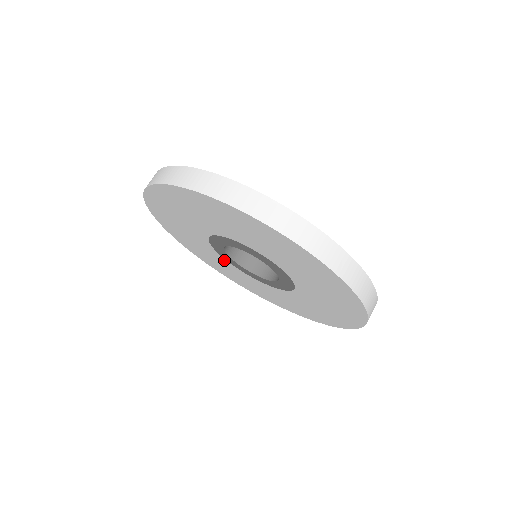
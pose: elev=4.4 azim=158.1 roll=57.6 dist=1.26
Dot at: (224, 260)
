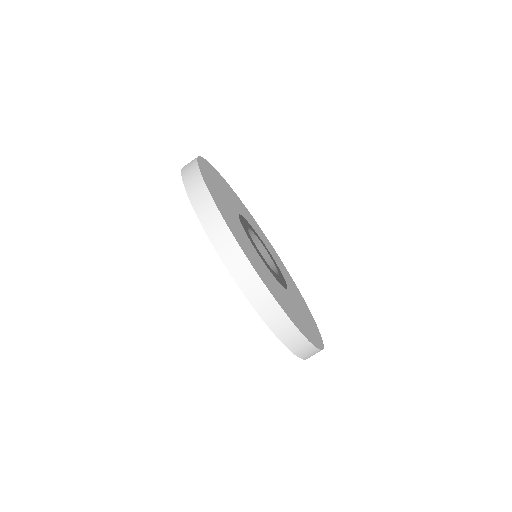
Dot at: occluded
